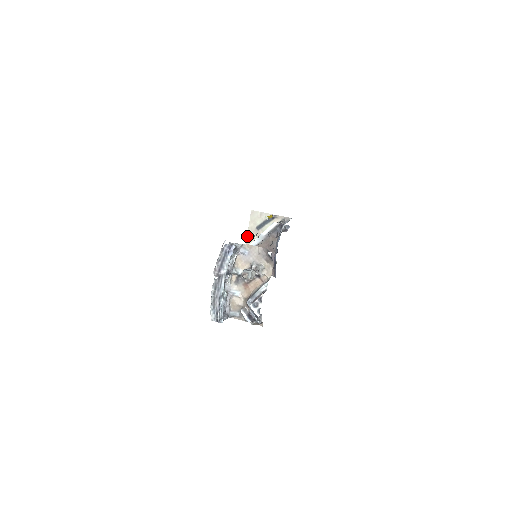
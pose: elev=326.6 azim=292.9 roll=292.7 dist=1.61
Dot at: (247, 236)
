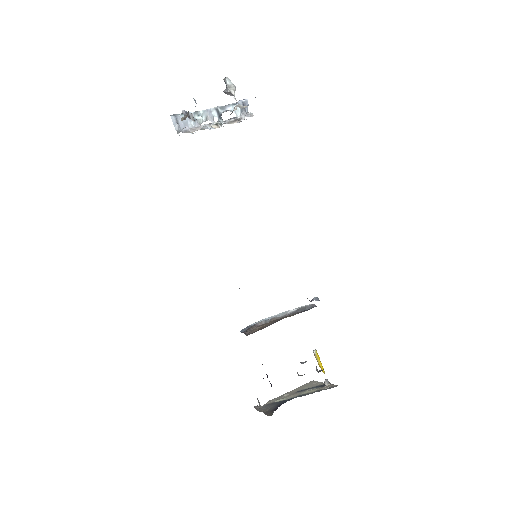
Dot at: (280, 396)
